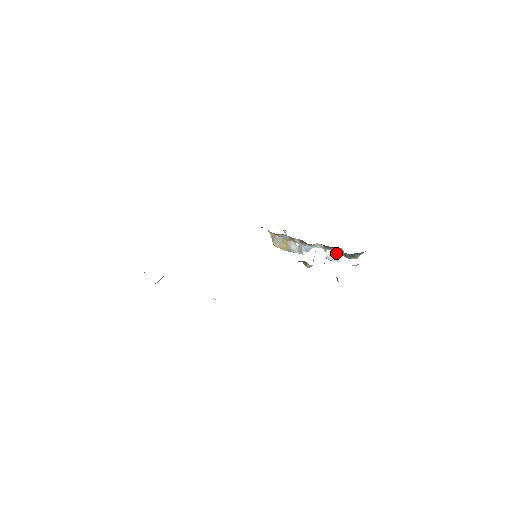
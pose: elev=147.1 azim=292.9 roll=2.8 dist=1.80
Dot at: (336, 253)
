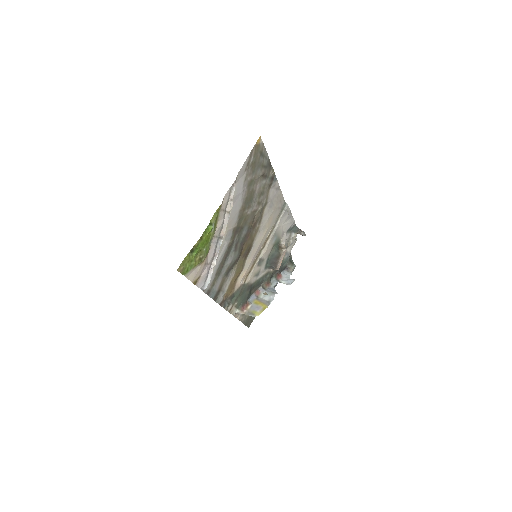
Dot at: (286, 278)
